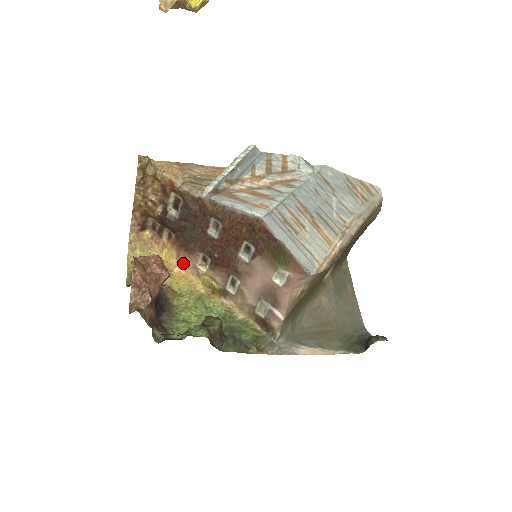
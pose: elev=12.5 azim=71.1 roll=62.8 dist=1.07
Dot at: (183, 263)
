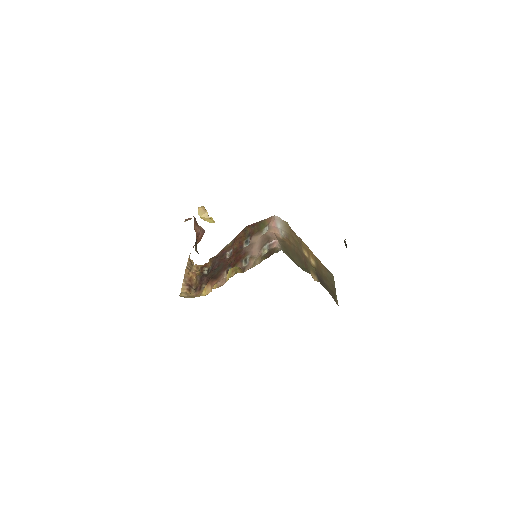
Dot at: (215, 285)
